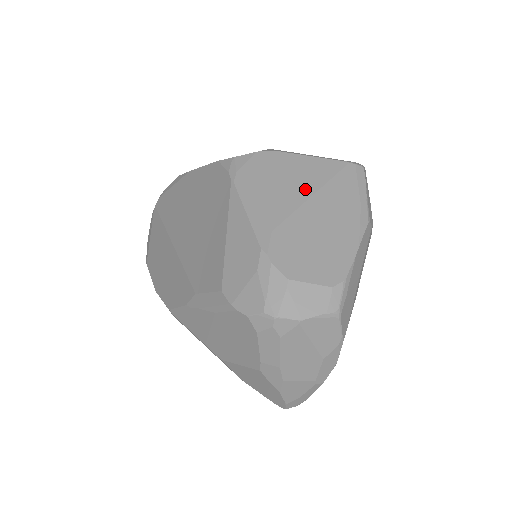
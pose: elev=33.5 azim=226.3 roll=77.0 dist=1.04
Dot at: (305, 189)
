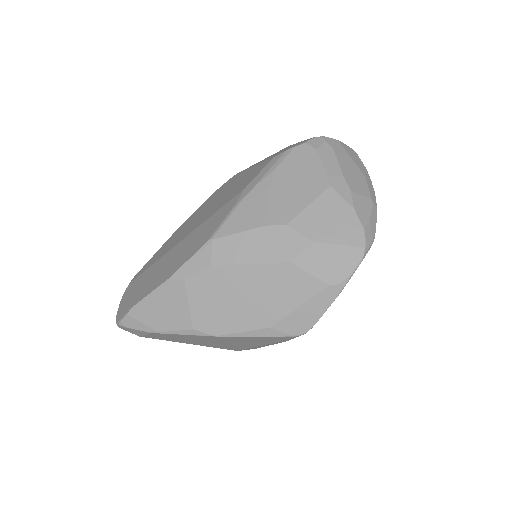
Dot at: occluded
